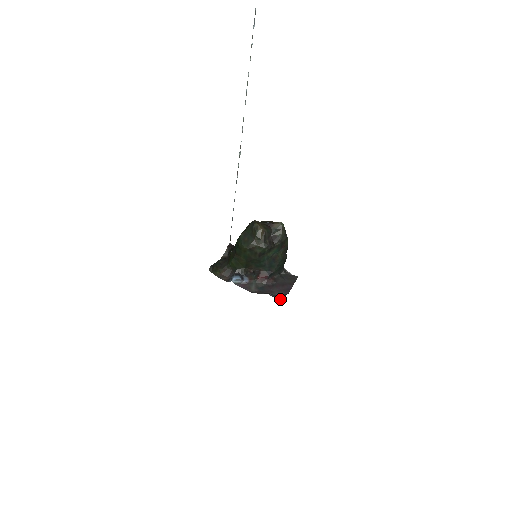
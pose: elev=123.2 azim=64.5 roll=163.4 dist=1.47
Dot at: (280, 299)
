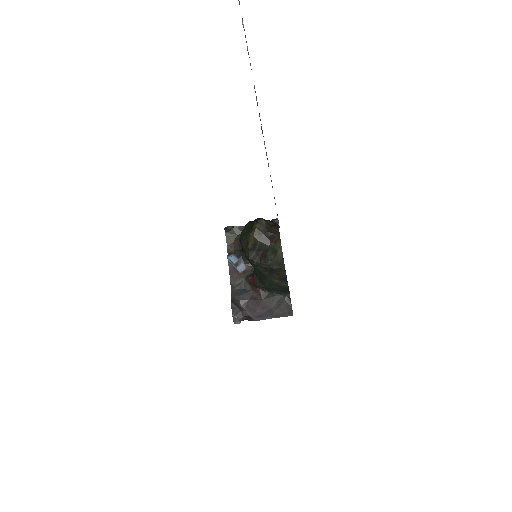
Dot at: (236, 317)
